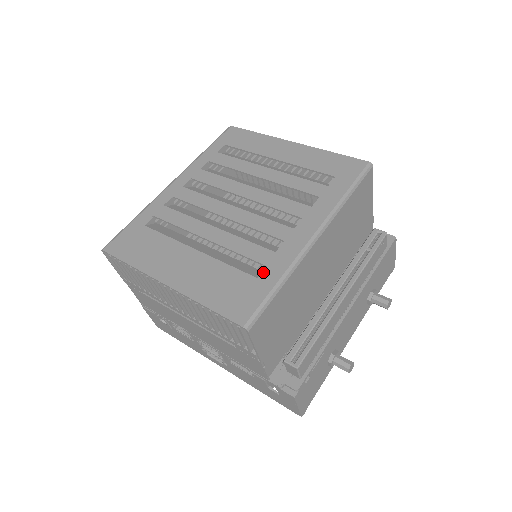
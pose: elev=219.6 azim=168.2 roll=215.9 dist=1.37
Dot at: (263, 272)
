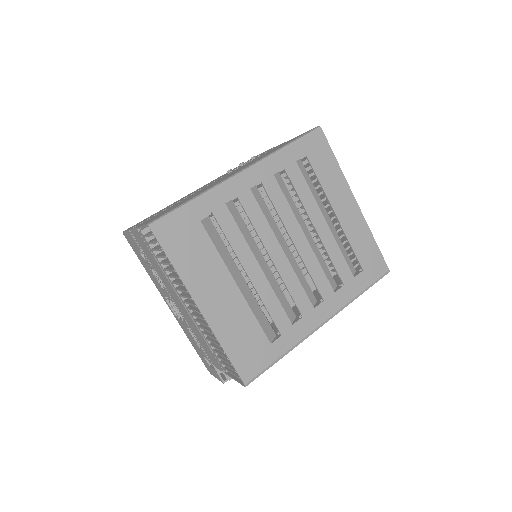
Dot at: (277, 340)
